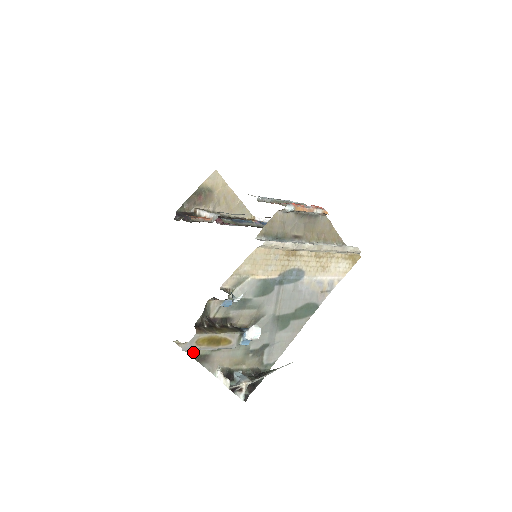
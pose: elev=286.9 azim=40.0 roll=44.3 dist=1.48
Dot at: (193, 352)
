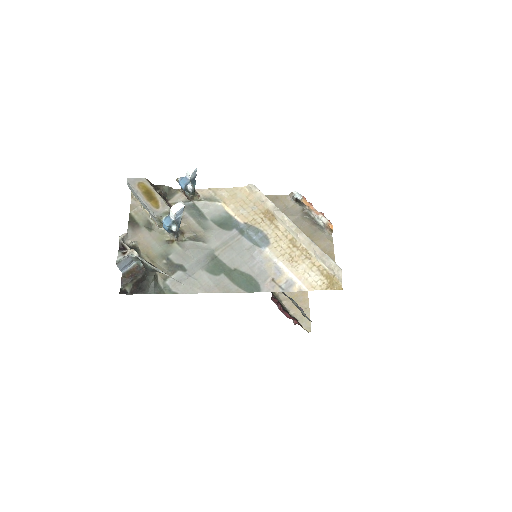
Dot at: (134, 213)
